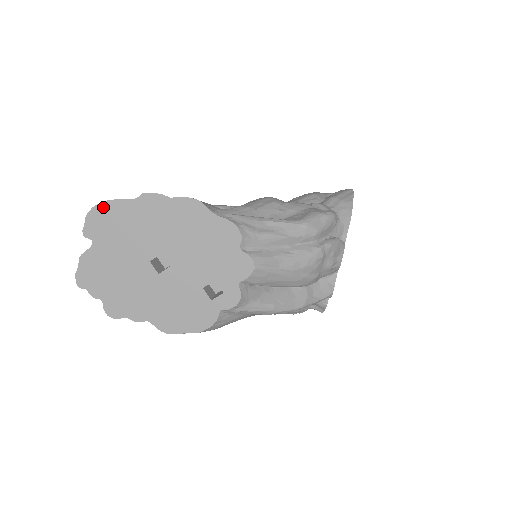
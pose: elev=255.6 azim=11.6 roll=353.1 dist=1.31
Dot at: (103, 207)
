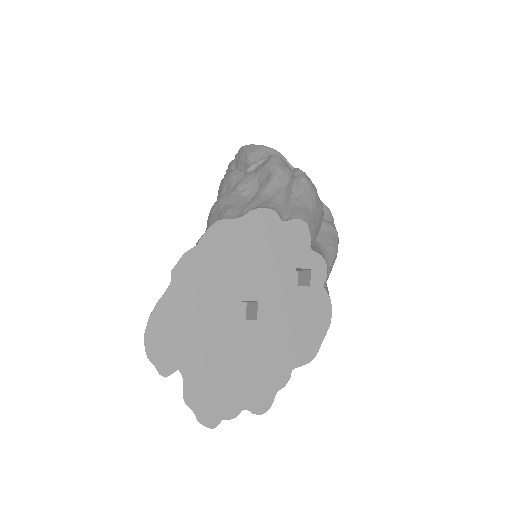
Dot at: (152, 327)
